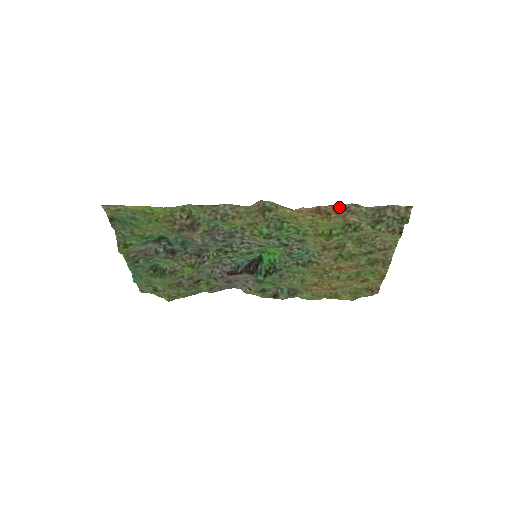
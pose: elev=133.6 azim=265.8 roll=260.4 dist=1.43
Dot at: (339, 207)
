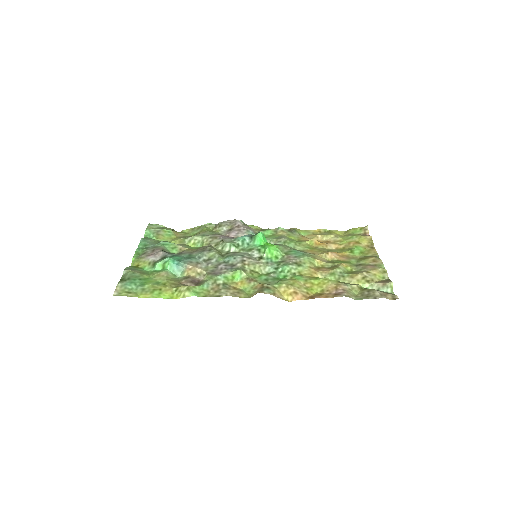
Dot at: (331, 296)
